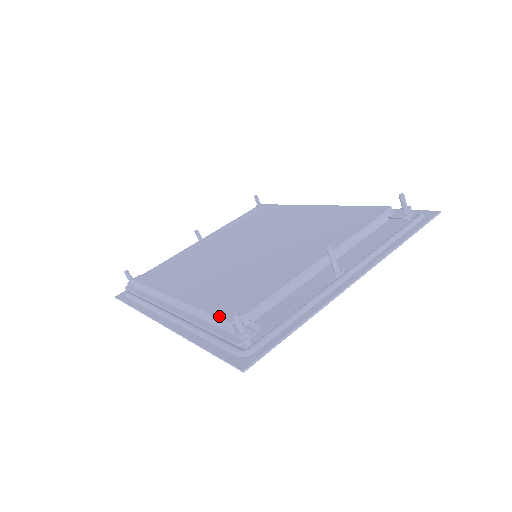
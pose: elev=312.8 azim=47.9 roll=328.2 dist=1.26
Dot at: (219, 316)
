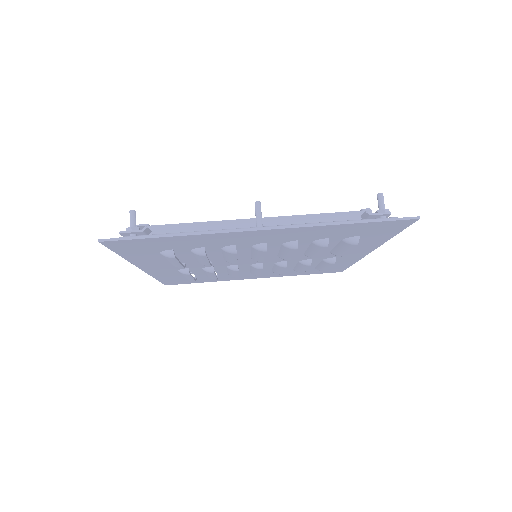
Dot at: occluded
